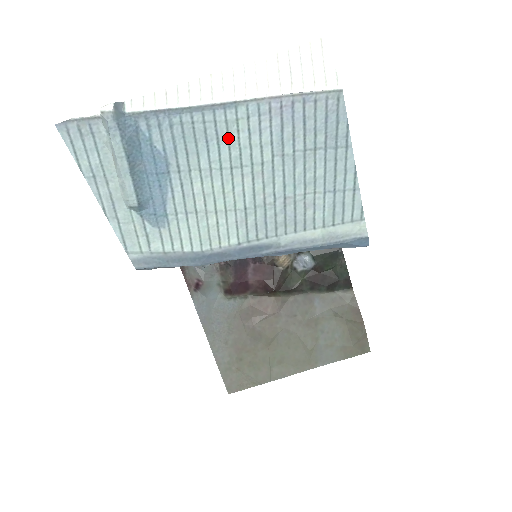
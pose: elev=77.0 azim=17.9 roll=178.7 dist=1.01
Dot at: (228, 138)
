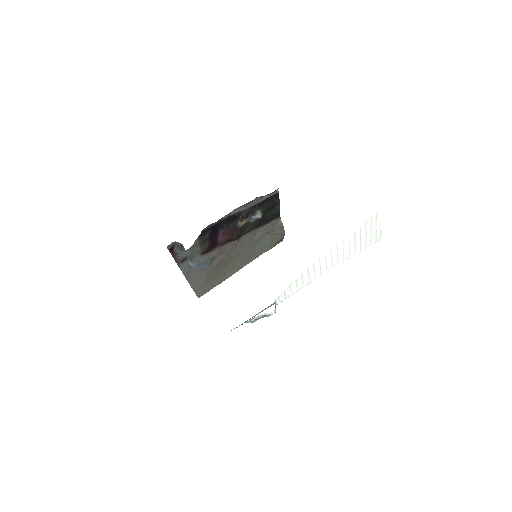
Dot at: occluded
